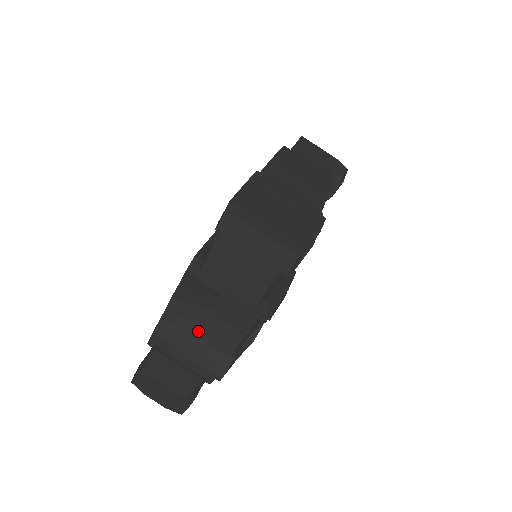
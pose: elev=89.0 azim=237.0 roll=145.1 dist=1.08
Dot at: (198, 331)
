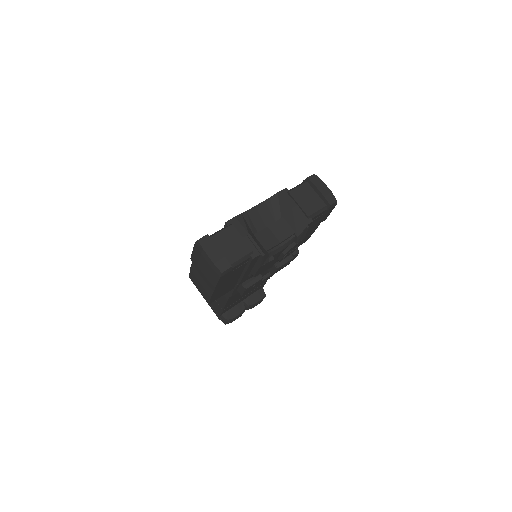
Dot at: (253, 234)
